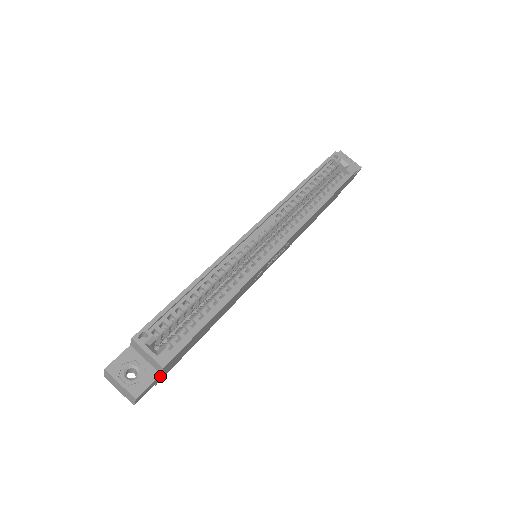
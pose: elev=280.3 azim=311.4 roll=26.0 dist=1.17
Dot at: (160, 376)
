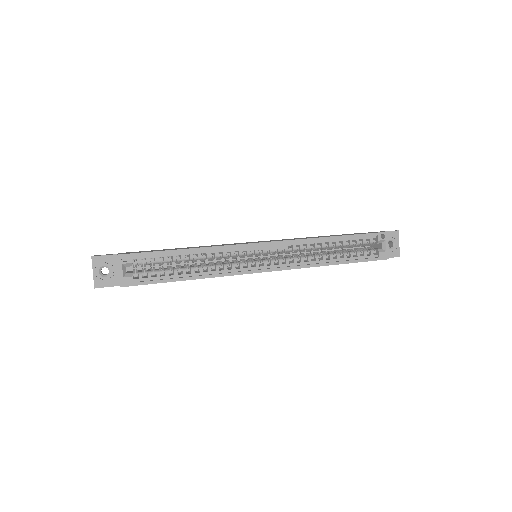
Dot at: occluded
